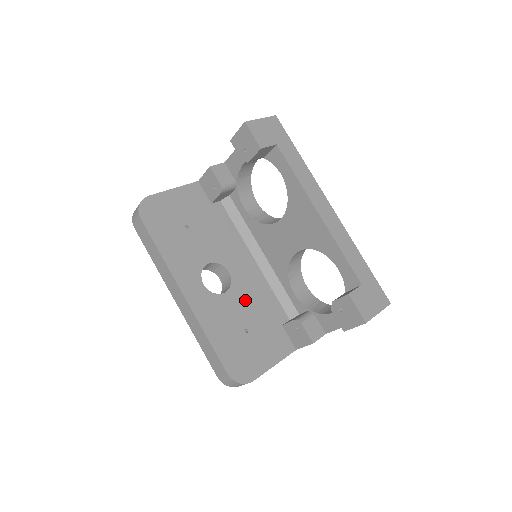
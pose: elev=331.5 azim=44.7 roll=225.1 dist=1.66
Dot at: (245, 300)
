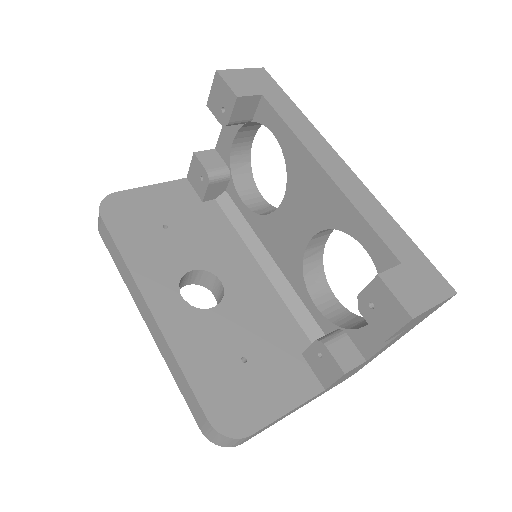
Dot at: (244, 318)
